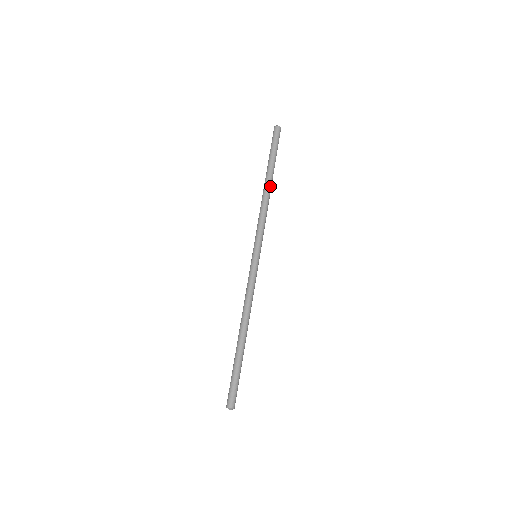
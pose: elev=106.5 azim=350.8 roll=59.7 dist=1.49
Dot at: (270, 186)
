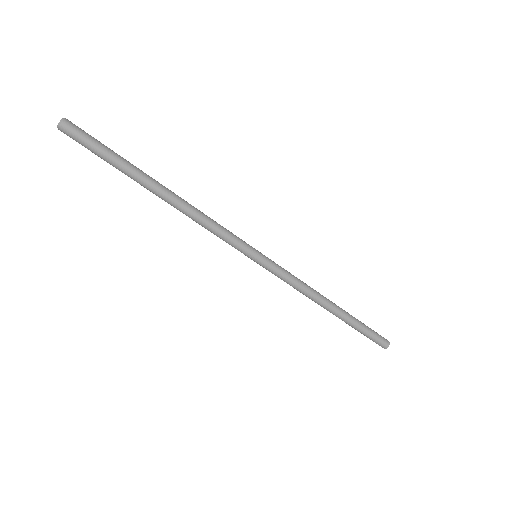
Dot at: (169, 190)
